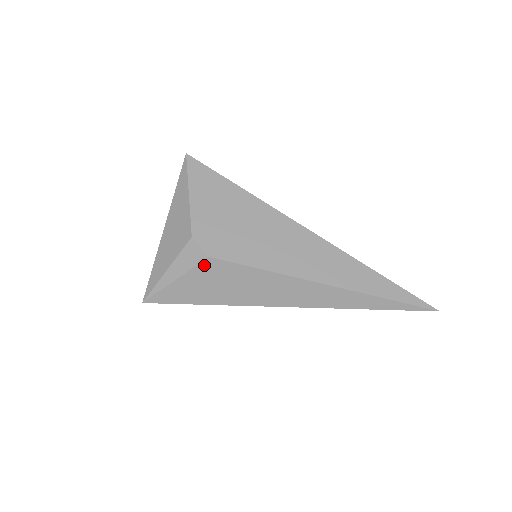
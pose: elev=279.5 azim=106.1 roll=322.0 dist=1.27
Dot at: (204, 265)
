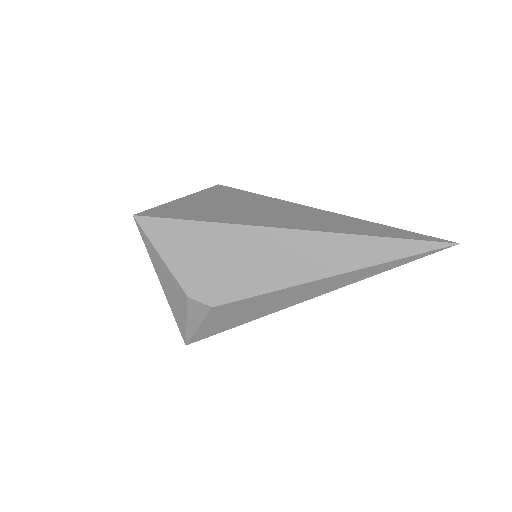
Dot at: (213, 312)
